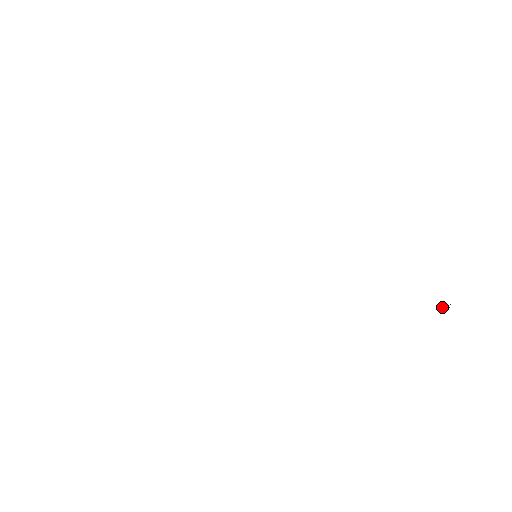
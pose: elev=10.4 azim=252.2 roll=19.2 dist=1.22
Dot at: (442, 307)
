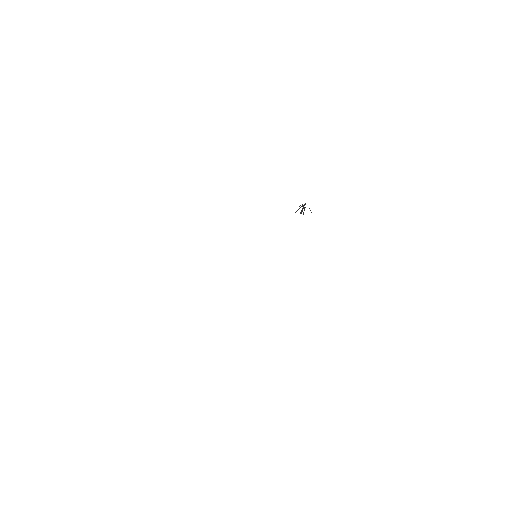
Dot at: occluded
